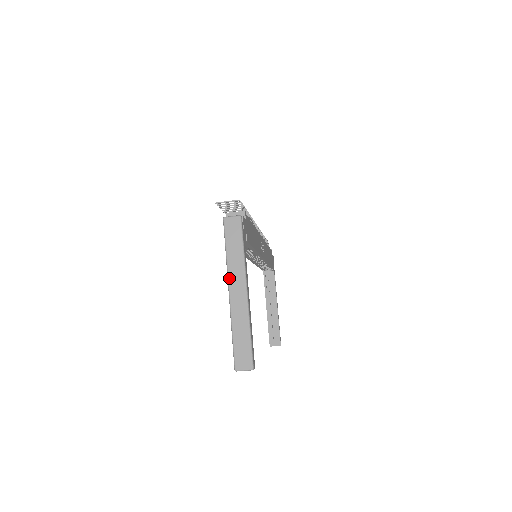
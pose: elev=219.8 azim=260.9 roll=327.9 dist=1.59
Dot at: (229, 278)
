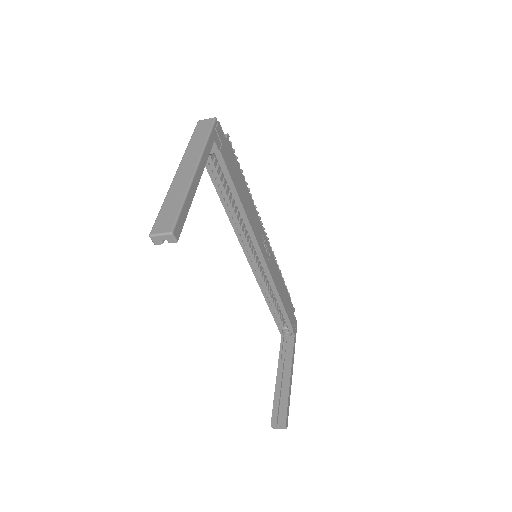
Dot at: (182, 159)
